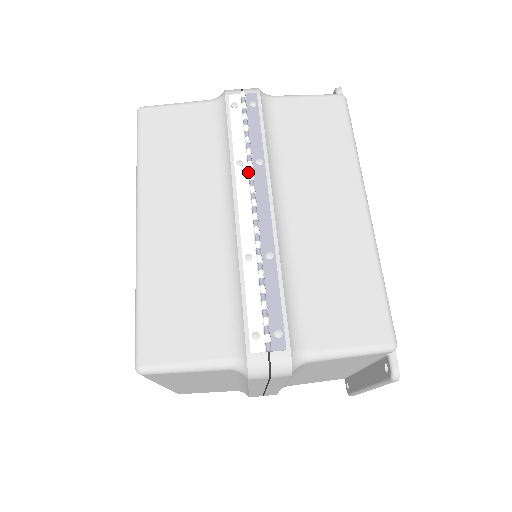
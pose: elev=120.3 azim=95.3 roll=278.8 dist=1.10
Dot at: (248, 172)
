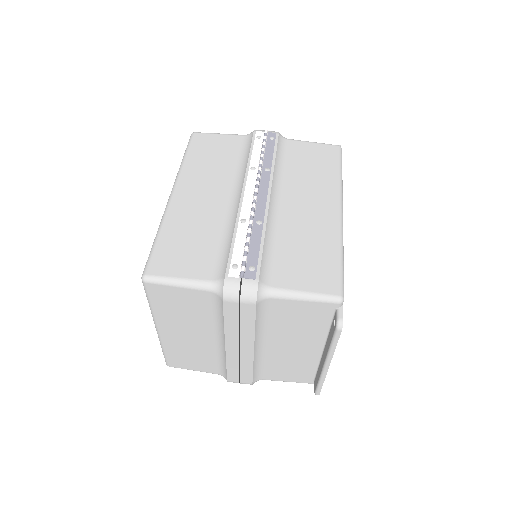
Dot at: (257, 173)
